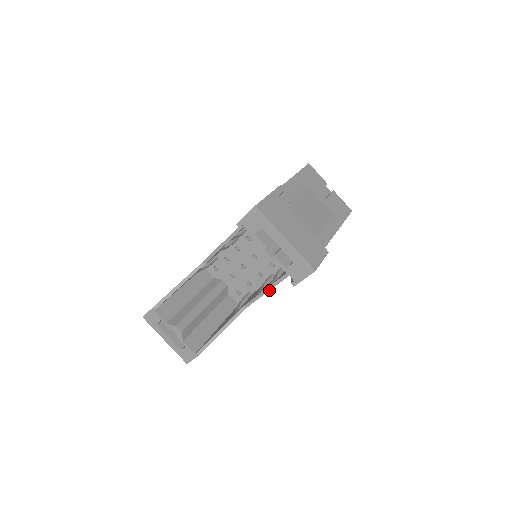
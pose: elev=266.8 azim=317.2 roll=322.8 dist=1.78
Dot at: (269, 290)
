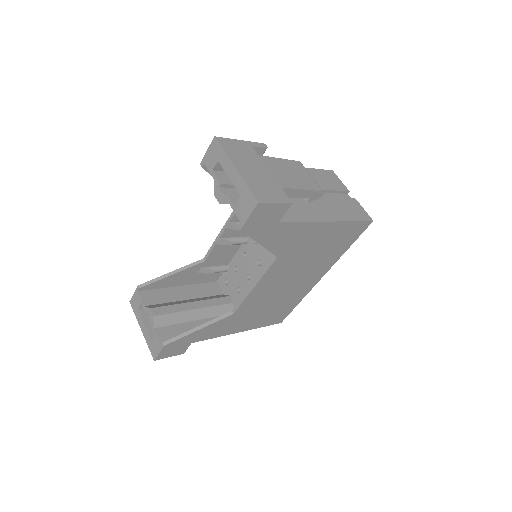
Dot at: (254, 286)
